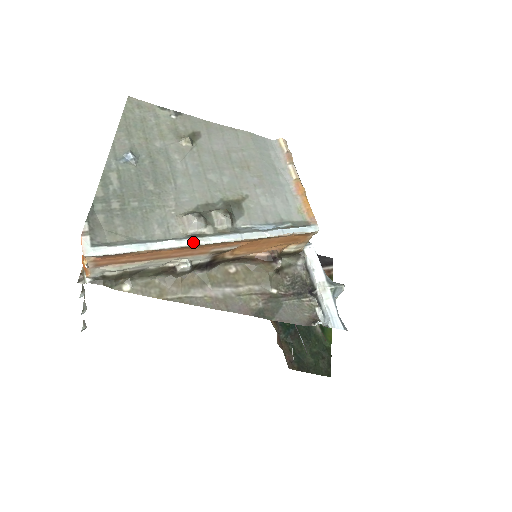
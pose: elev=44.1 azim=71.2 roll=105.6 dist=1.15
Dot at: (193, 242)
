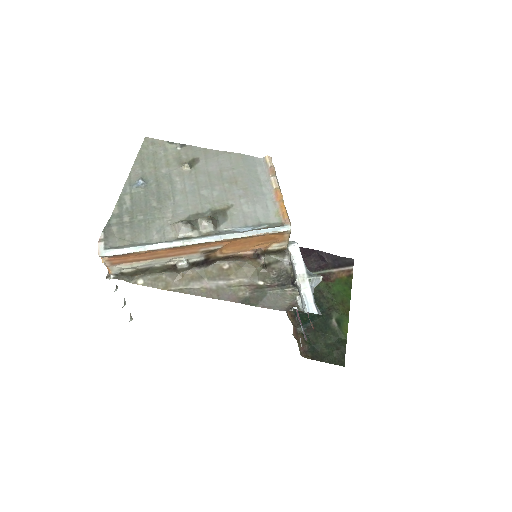
Dot at: (180, 243)
